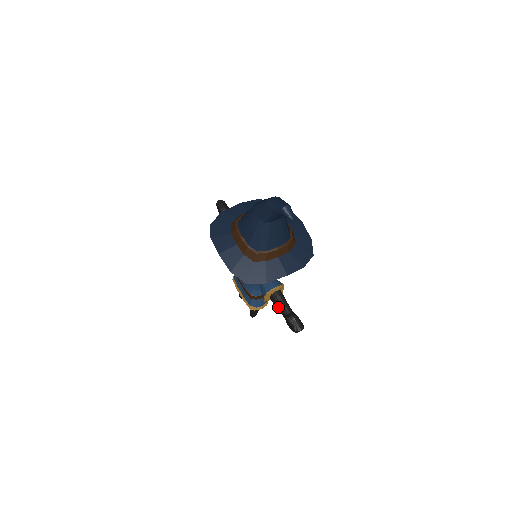
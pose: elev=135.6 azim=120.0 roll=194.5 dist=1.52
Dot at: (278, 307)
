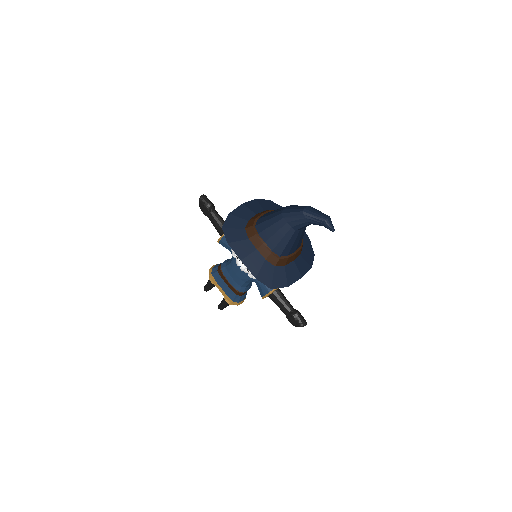
Dot at: (279, 305)
